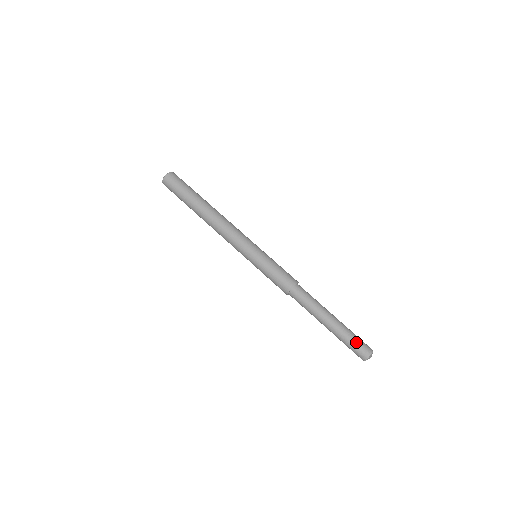
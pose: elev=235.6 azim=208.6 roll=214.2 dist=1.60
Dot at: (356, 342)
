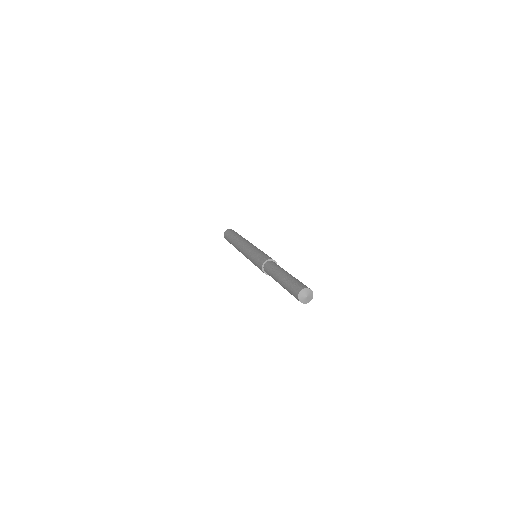
Dot at: (299, 282)
